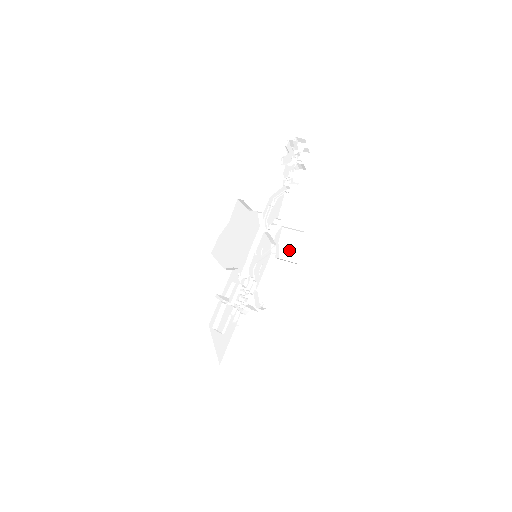
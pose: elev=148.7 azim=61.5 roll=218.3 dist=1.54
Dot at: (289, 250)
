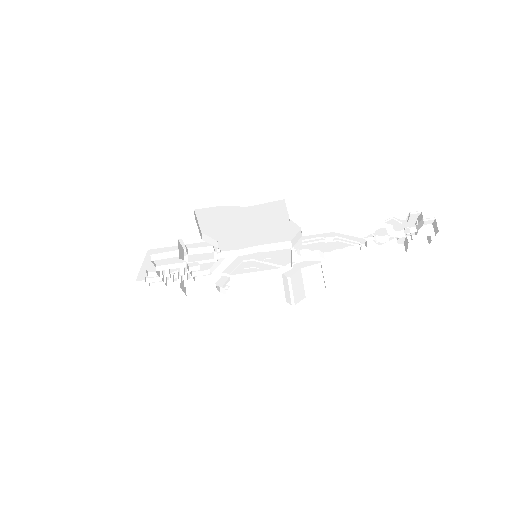
Dot at: (300, 285)
